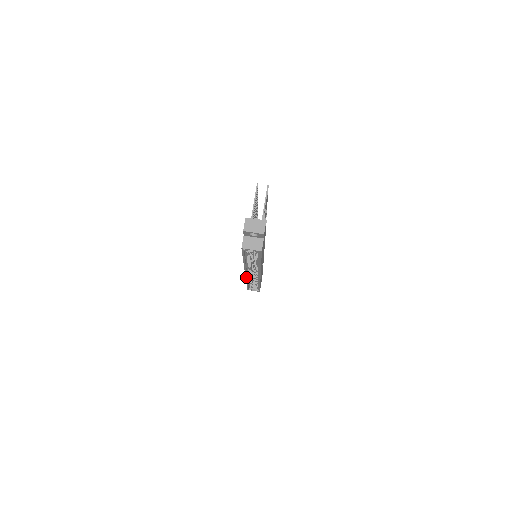
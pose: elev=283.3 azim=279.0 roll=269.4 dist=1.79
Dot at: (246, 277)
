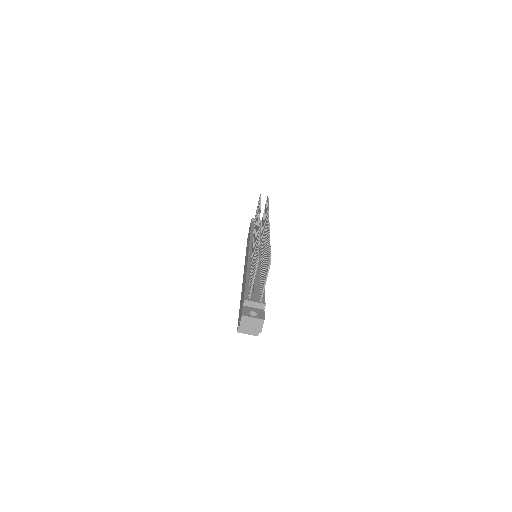
Dot at: occluded
